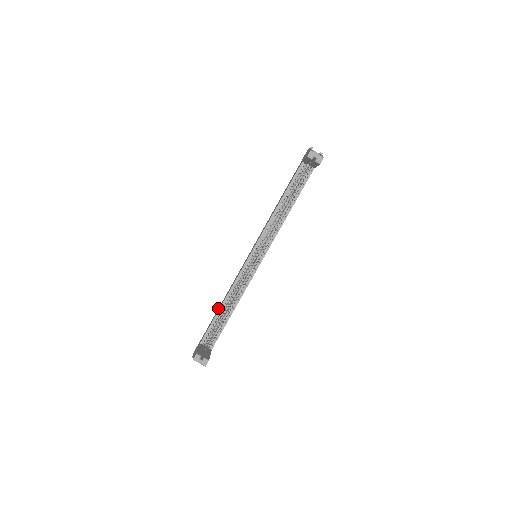
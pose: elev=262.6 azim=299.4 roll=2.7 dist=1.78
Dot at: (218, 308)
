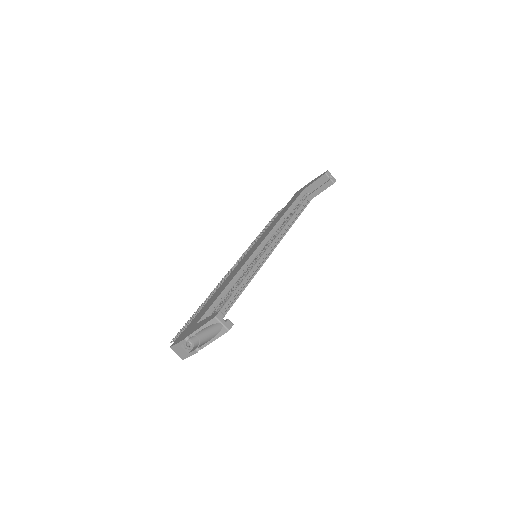
Dot at: (208, 300)
